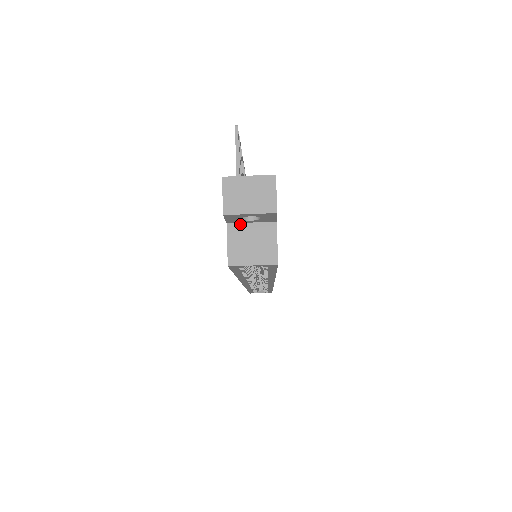
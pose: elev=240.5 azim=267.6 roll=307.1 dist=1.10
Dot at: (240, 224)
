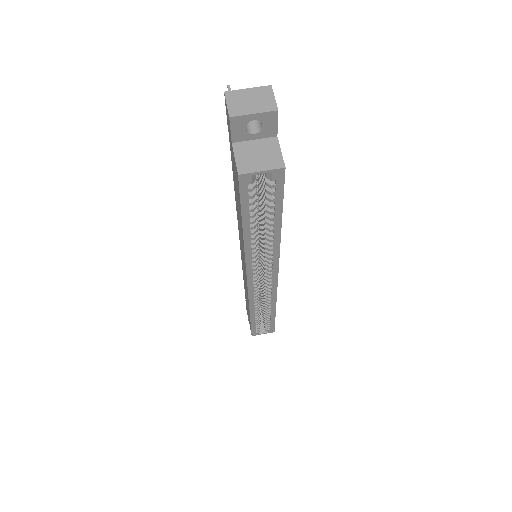
Dot at: (244, 142)
